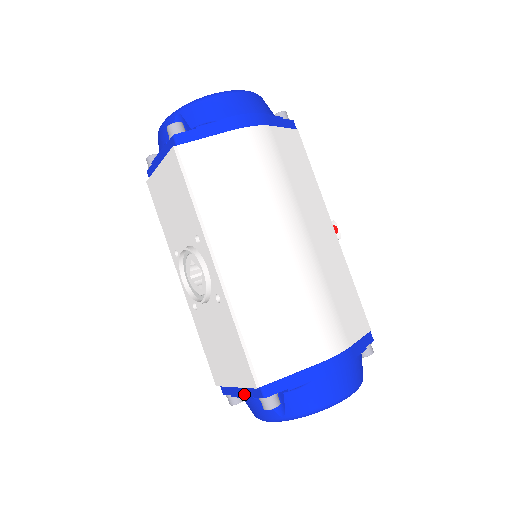
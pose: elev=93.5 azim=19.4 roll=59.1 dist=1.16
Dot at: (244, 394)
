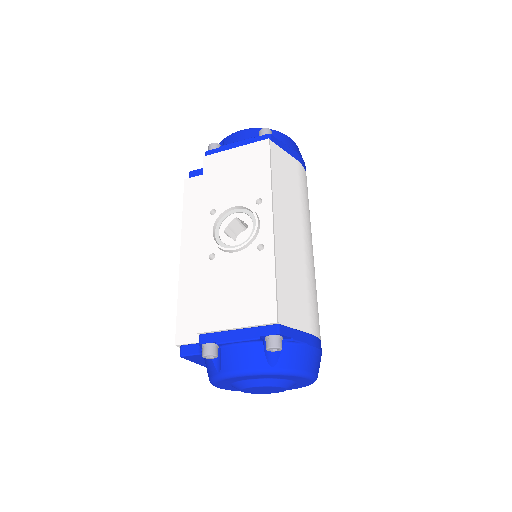
Dot at: (244, 336)
